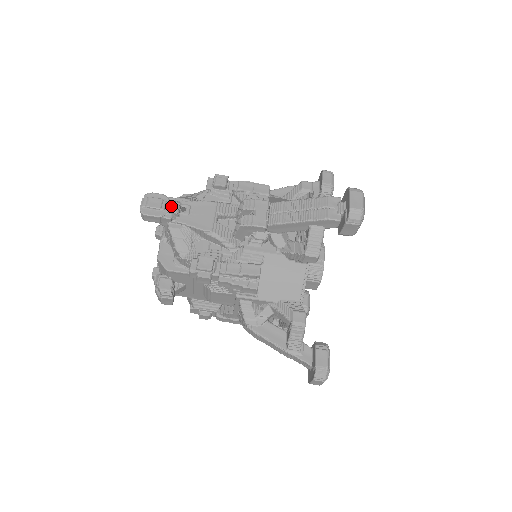
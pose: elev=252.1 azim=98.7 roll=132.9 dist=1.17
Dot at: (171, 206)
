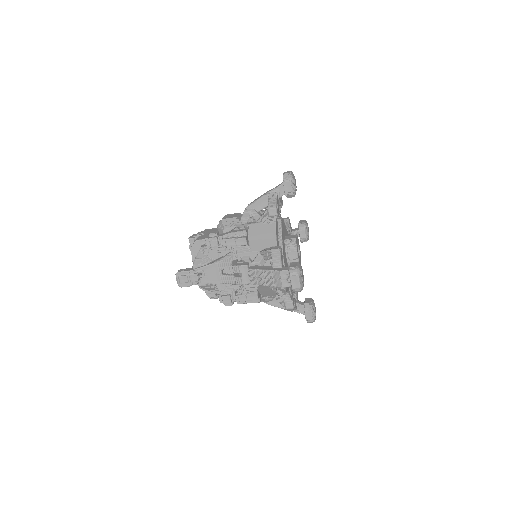
Dot at: (193, 278)
